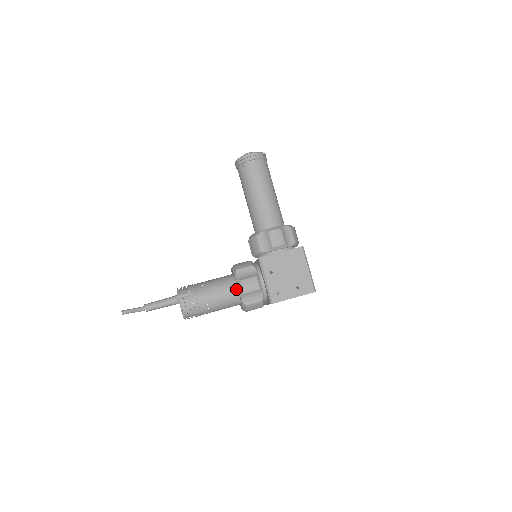
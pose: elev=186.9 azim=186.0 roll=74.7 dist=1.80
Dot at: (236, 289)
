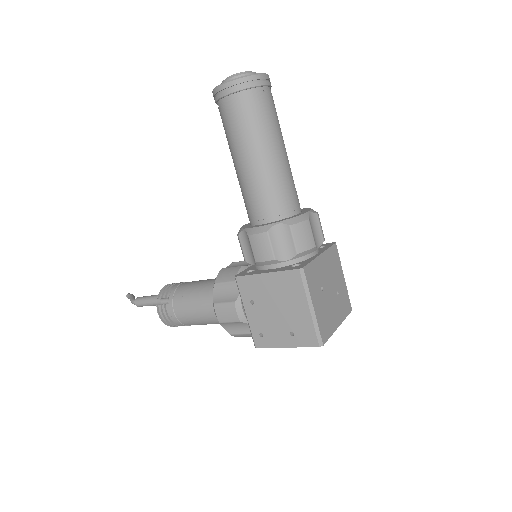
Dot at: occluded
